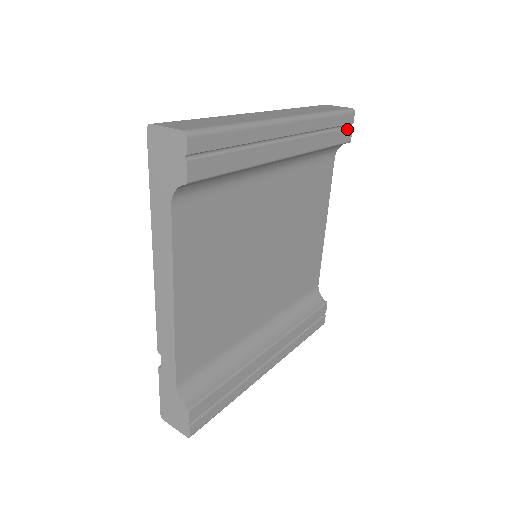
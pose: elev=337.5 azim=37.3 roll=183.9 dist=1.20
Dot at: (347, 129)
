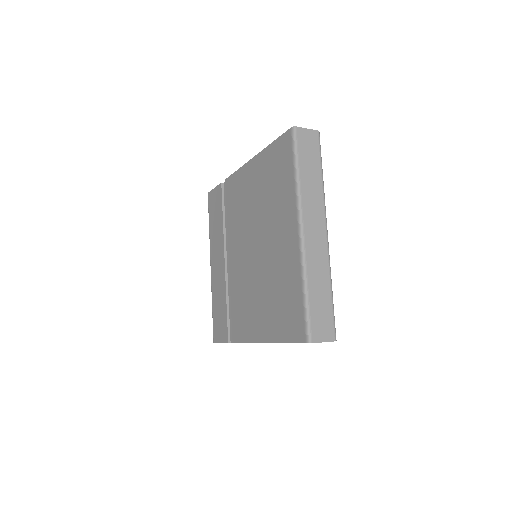
Dot at: occluded
